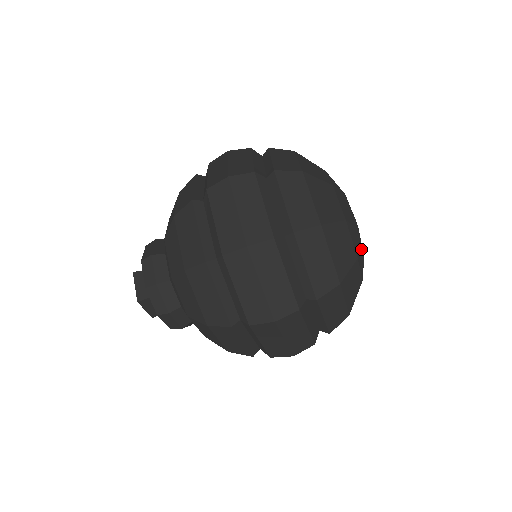
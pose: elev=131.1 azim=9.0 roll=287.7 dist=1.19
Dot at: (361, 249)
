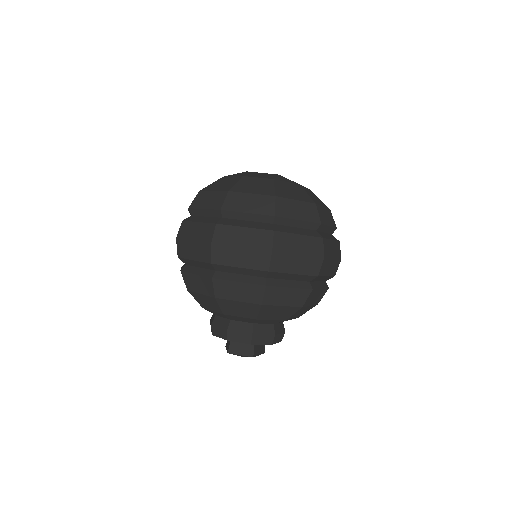
Dot at: occluded
